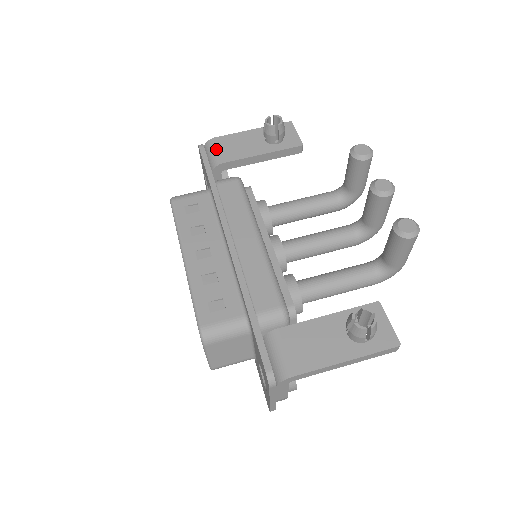
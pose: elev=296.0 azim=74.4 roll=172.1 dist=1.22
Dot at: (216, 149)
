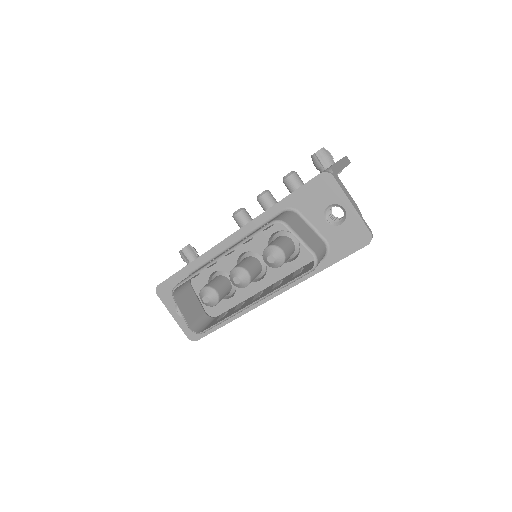
Dot at: occluded
